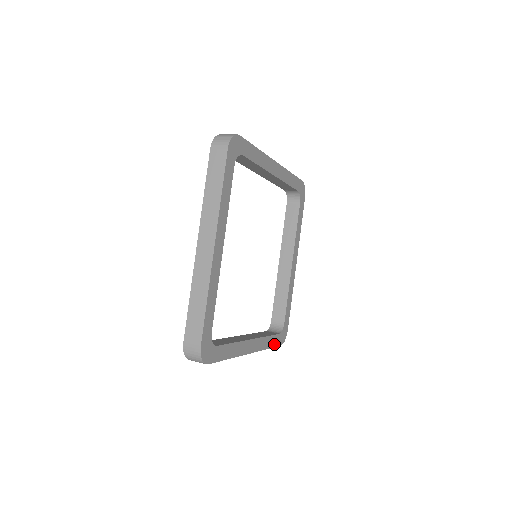
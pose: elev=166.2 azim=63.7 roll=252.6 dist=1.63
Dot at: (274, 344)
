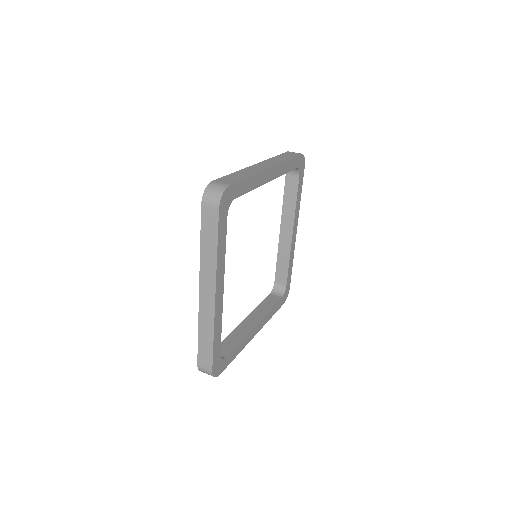
Dot at: (277, 308)
